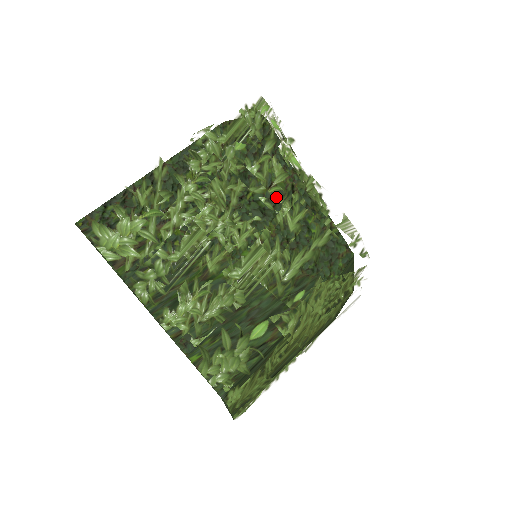
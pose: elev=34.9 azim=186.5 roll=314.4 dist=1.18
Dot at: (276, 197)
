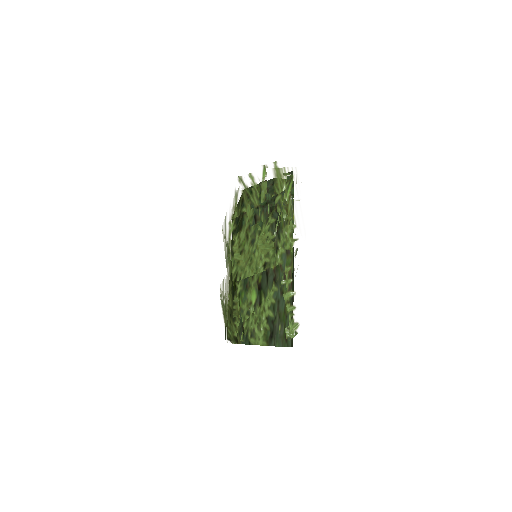
Dot at: occluded
